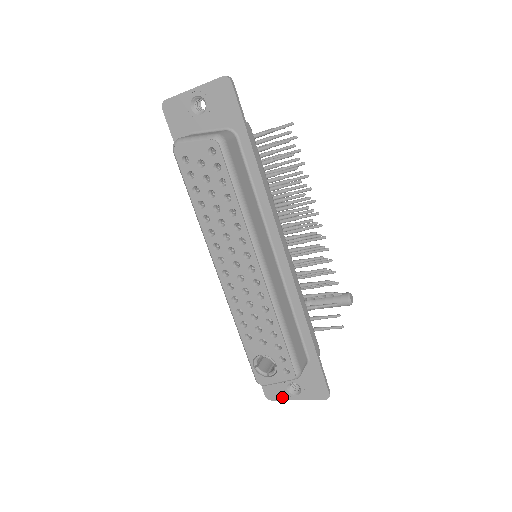
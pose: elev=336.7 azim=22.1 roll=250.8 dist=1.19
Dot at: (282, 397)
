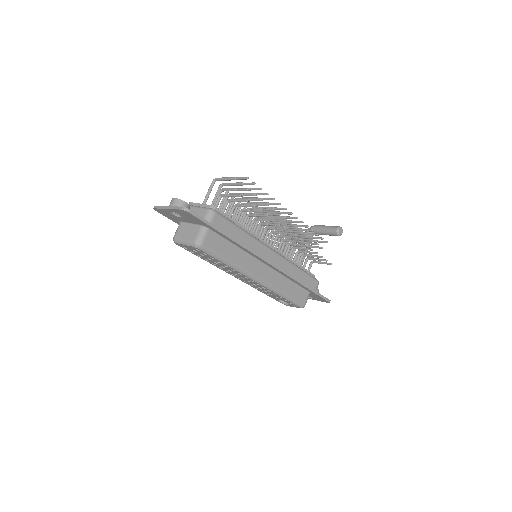
Dot at: occluded
